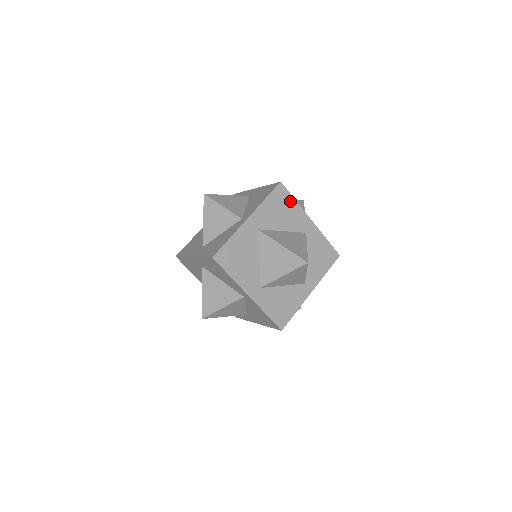
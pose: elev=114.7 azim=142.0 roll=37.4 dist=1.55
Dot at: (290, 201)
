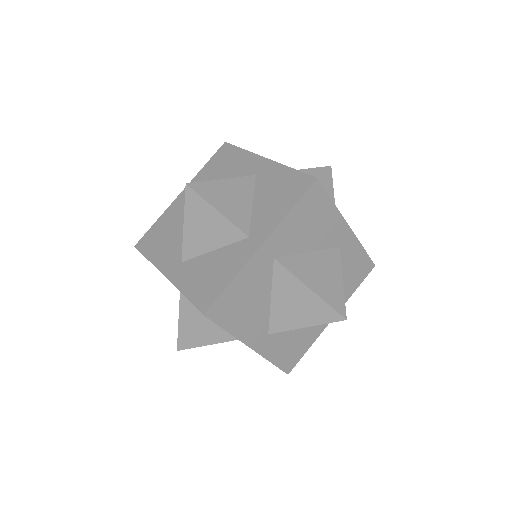
Dot at: (326, 205)
